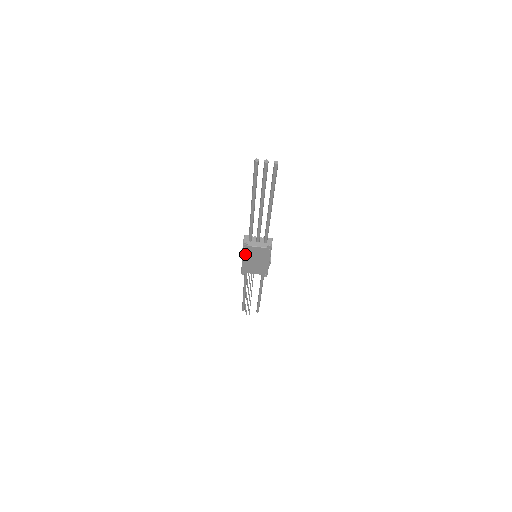
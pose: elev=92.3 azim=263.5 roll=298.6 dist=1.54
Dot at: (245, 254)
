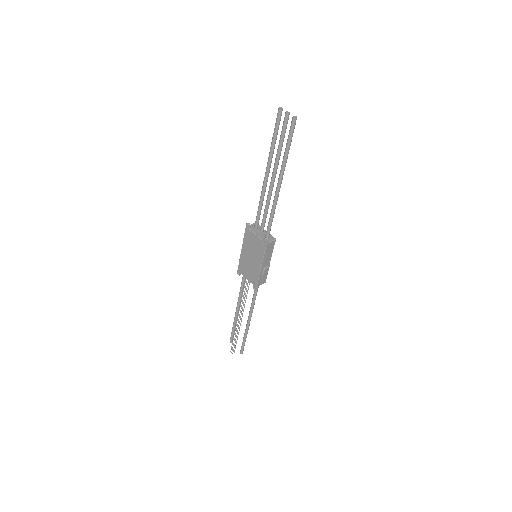
Dot at: (245, 242)
